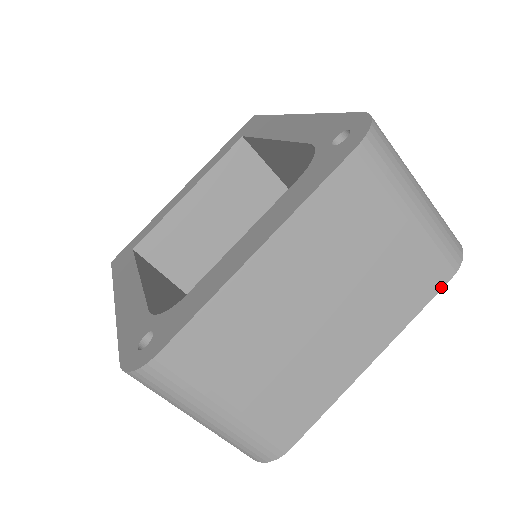
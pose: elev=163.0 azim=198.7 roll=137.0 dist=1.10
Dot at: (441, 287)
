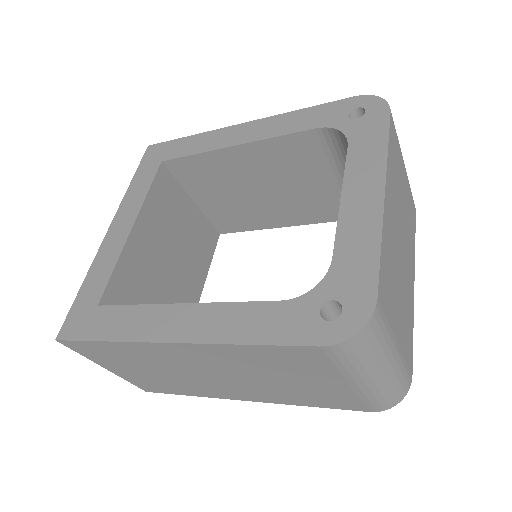
Dot at: (415, 220)
